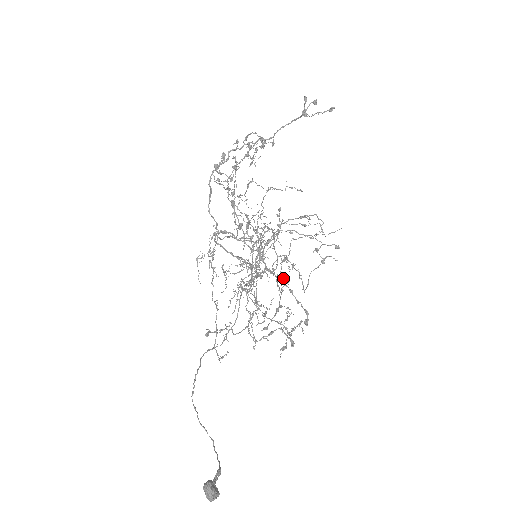
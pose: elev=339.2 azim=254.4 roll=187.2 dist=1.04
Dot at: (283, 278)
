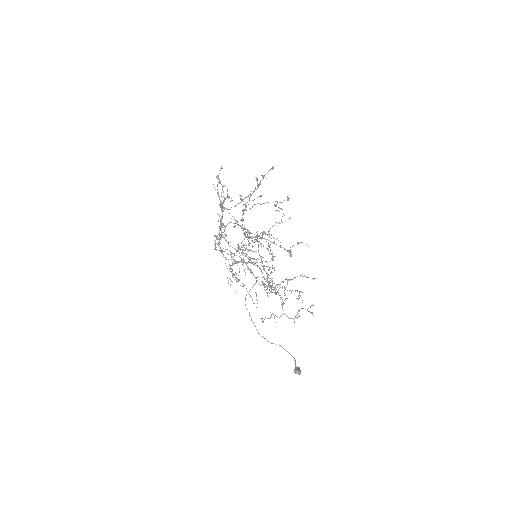
Dot at: occluded
